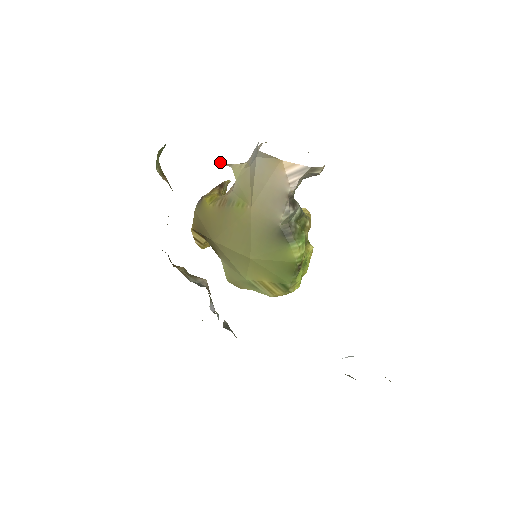
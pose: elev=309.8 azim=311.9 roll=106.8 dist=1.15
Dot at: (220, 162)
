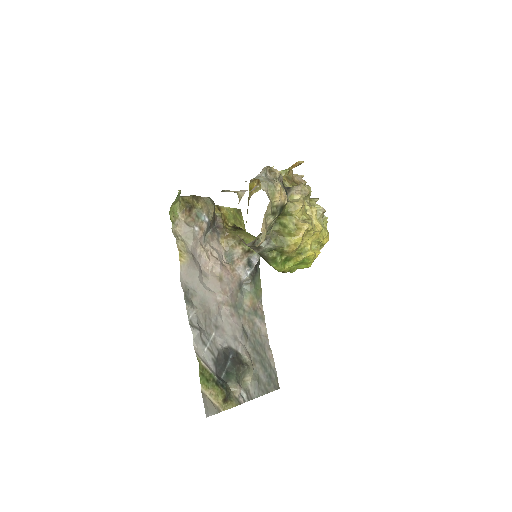
Dot at: (227, 190)
